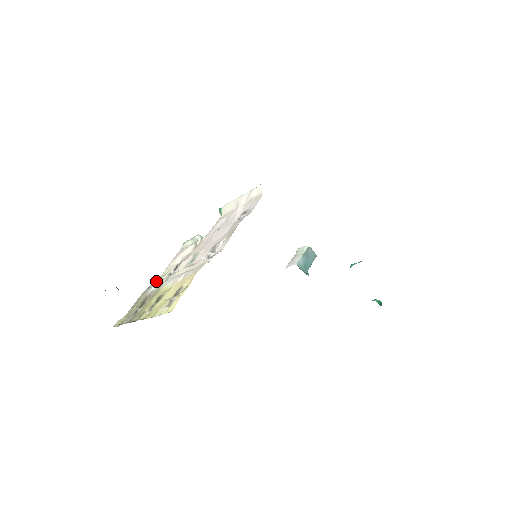
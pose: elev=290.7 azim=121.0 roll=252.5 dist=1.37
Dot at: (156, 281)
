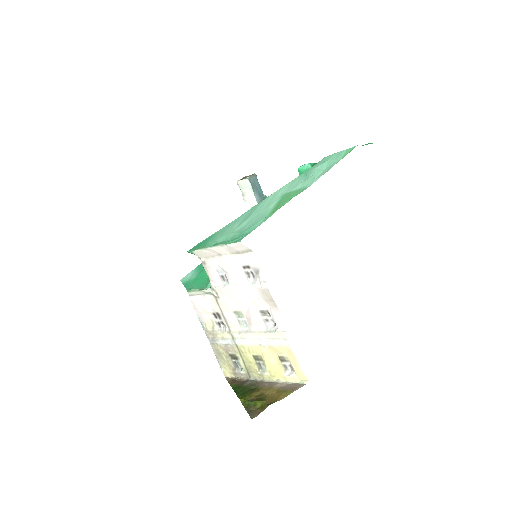
Dot at: (213, 334)
